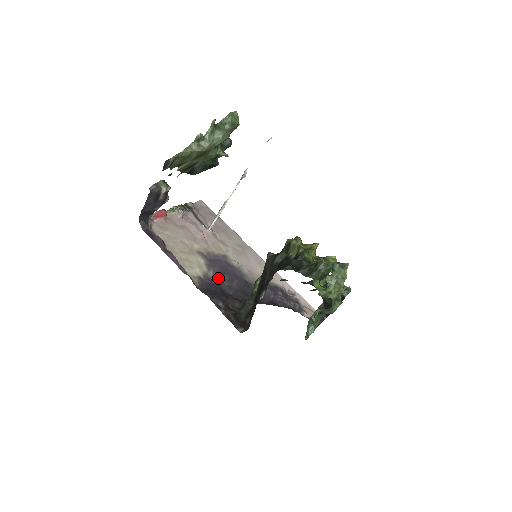
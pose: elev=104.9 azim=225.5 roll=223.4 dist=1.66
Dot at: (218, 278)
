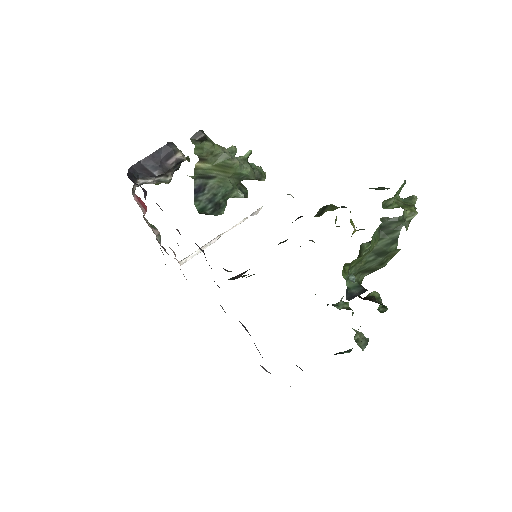
Dot at: occluded
